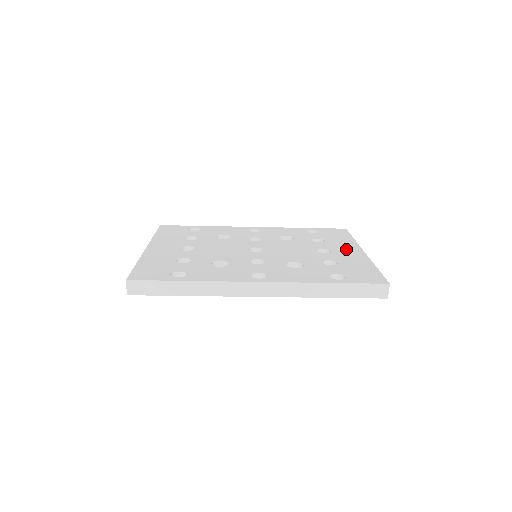
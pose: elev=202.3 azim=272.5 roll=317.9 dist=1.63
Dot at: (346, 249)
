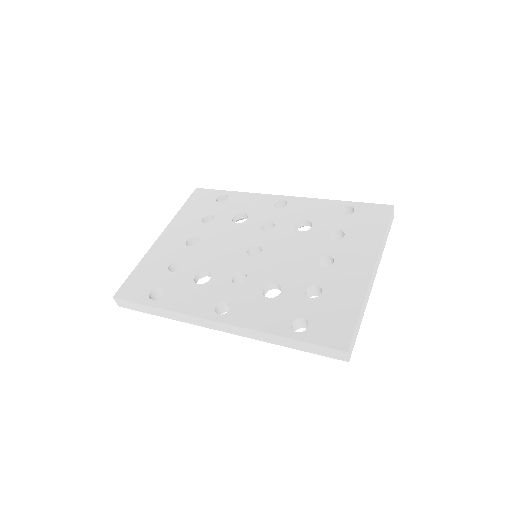
Dot at: (355, 260)
